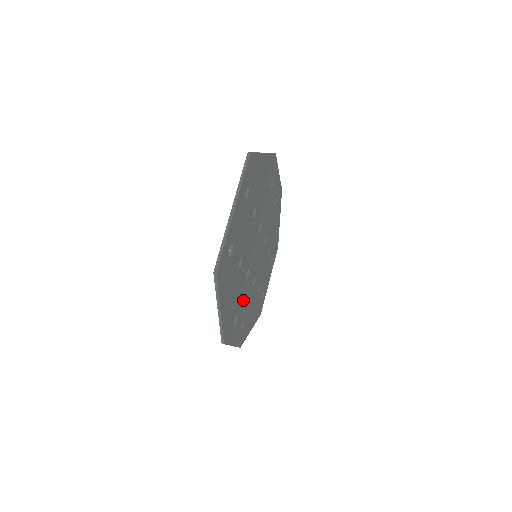
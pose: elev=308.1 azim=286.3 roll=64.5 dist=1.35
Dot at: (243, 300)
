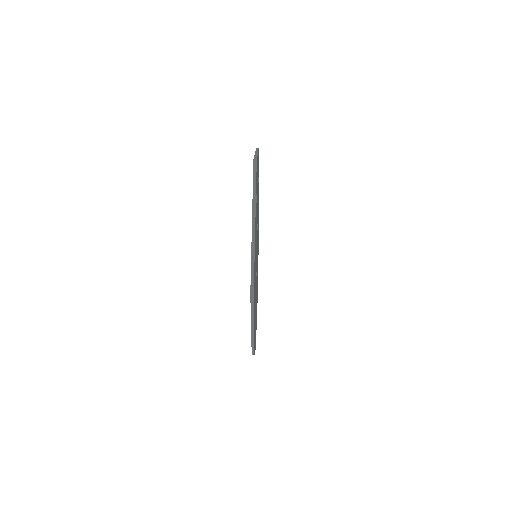
Dot at: occluded
